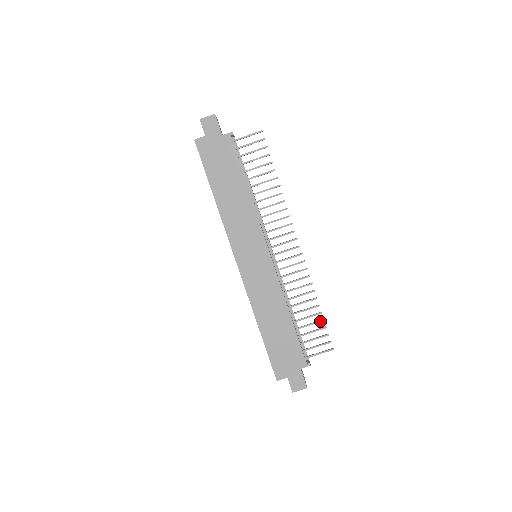
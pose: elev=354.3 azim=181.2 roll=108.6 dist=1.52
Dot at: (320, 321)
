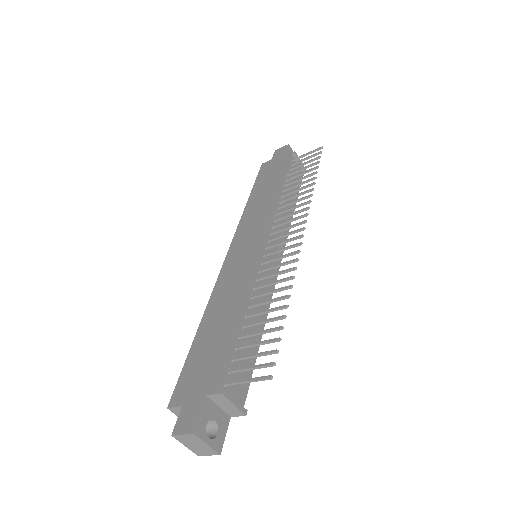
Dot at: (276, 328)
